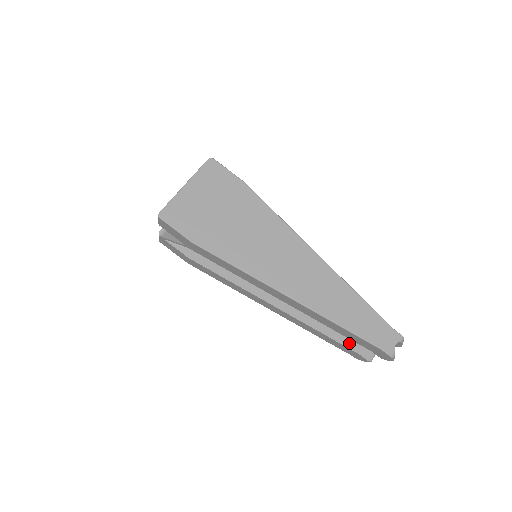
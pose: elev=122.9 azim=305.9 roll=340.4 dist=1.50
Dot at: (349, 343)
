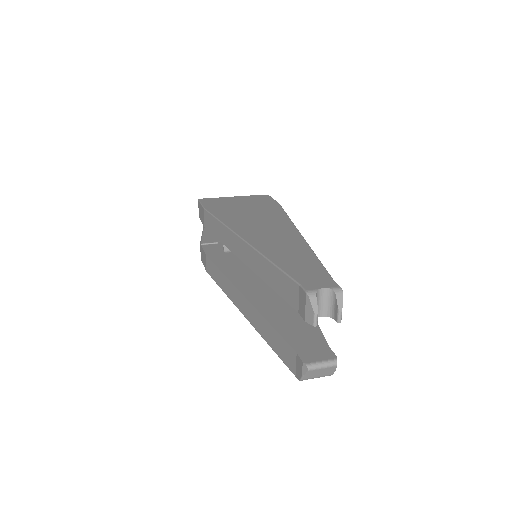
Dot at: (293, 341)
